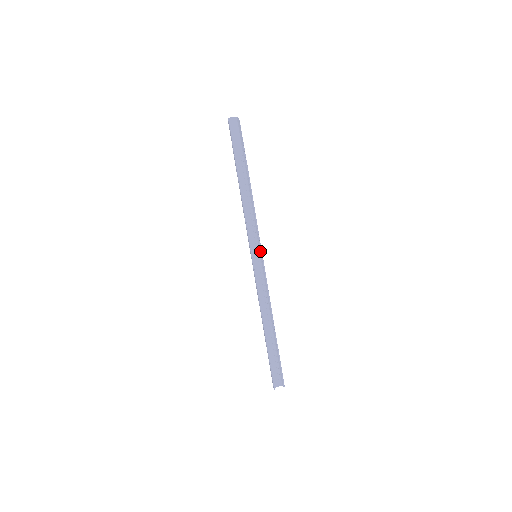
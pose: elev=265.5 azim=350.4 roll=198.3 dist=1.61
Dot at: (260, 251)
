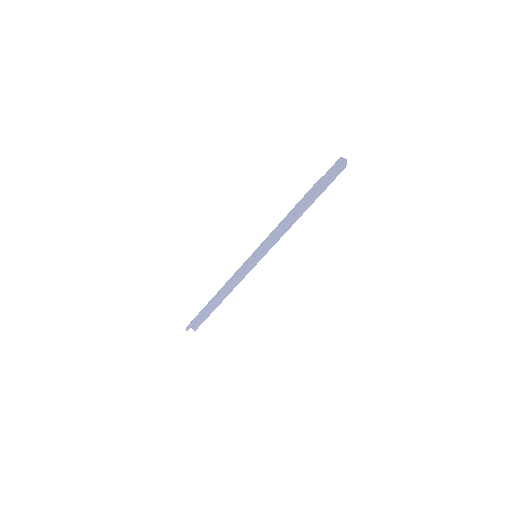
Dot at: (262, 254)
